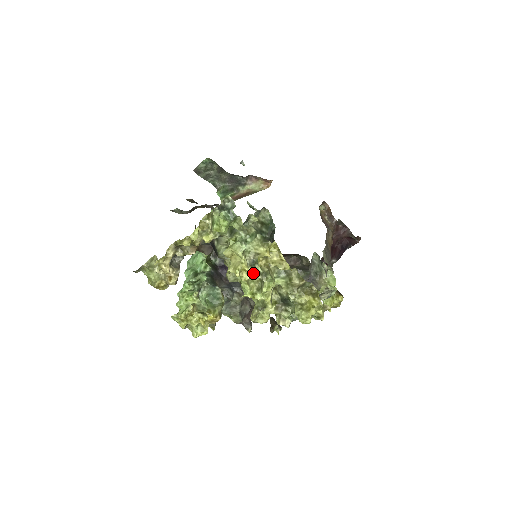
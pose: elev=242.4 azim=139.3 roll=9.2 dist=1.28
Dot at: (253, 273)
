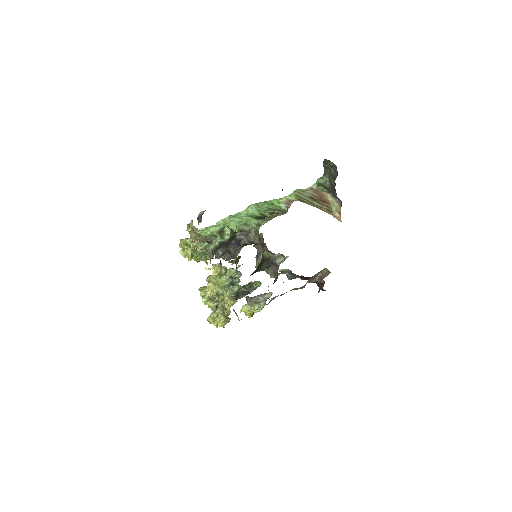
Dot at: (214, 295)
